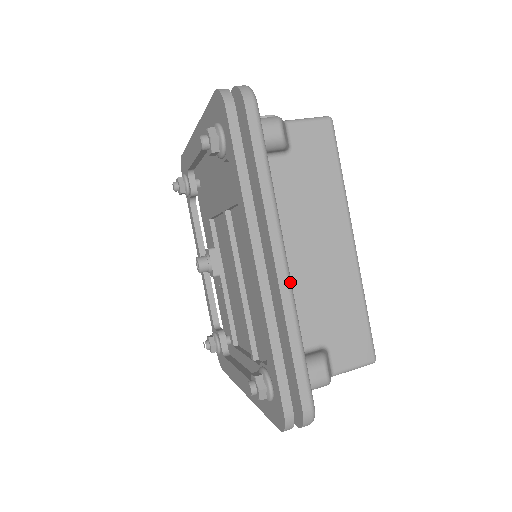
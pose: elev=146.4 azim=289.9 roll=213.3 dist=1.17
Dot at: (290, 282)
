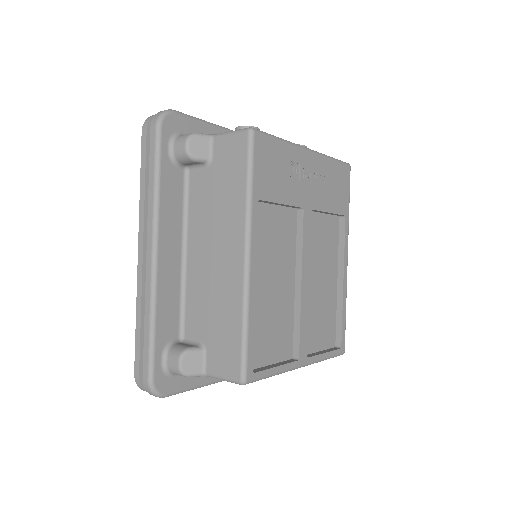
Dot at: (153, 275)
